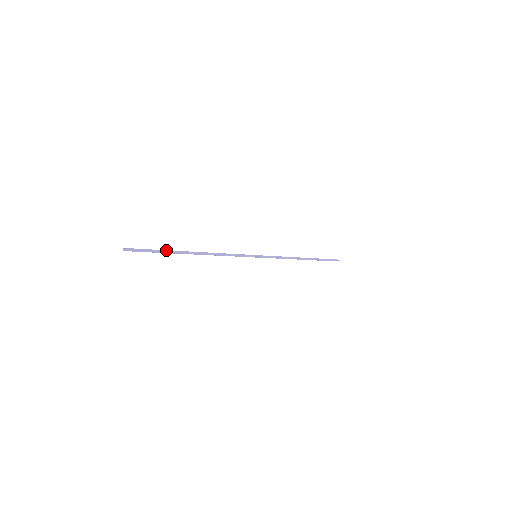
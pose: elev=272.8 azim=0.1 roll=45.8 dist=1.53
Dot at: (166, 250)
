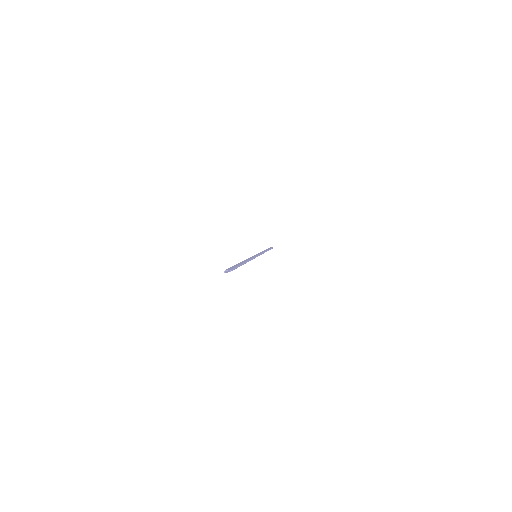
Dot at: (239, 265)
